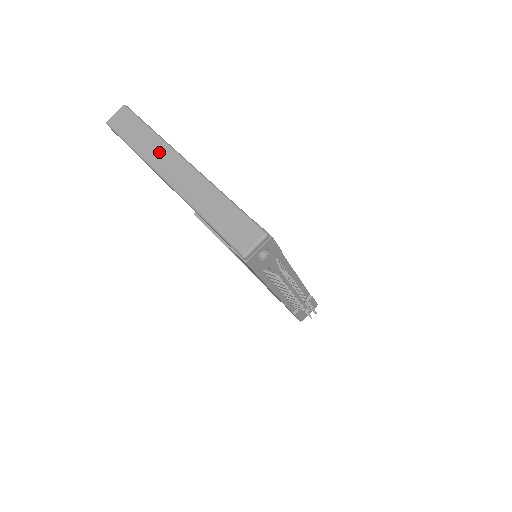
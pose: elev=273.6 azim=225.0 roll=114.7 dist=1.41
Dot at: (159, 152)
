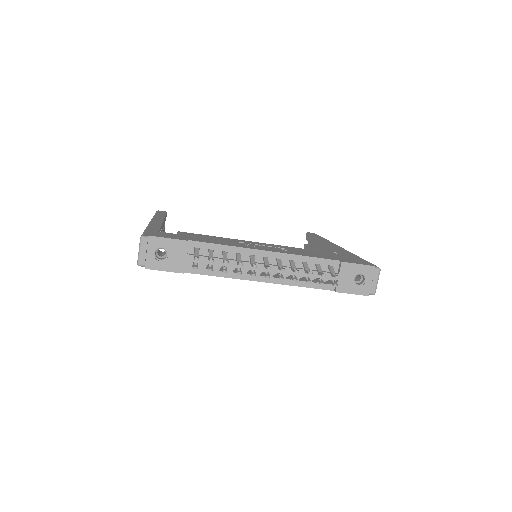
Dot at: occluded
